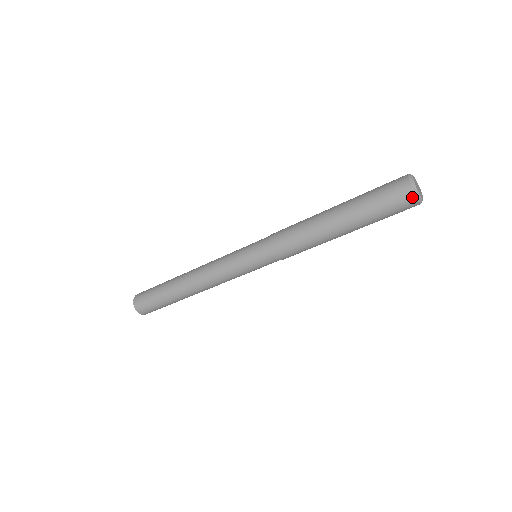
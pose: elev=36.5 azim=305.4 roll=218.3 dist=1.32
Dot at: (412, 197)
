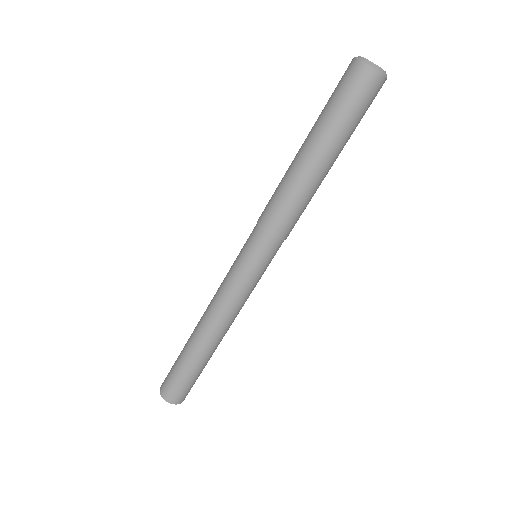
Dot at: (361, 66)
